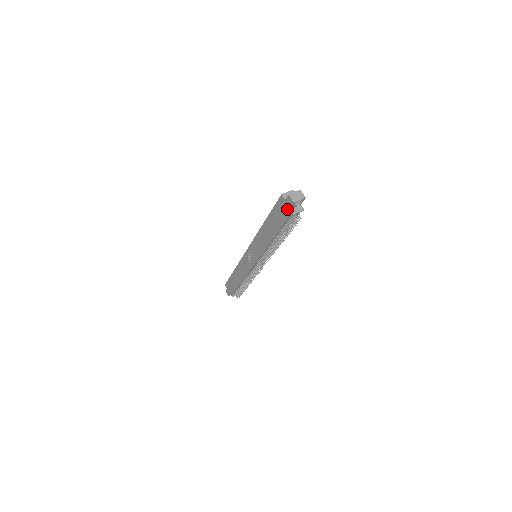
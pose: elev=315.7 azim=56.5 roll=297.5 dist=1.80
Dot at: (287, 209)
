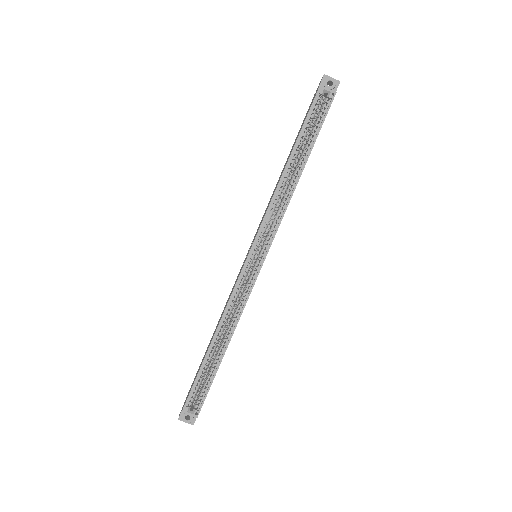
Dot at: occluded
